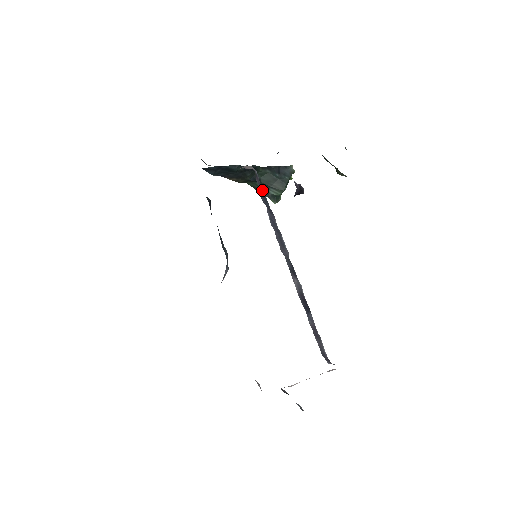
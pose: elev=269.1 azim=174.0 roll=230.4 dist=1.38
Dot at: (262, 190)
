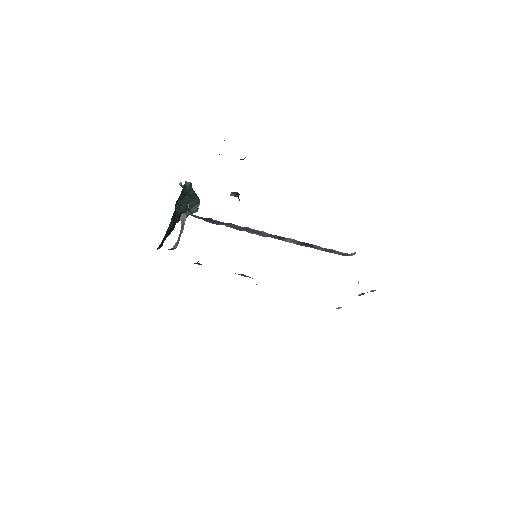
Dot at: (207, 219)
